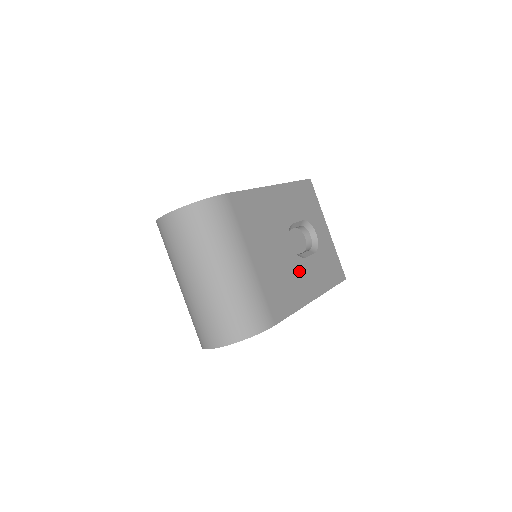
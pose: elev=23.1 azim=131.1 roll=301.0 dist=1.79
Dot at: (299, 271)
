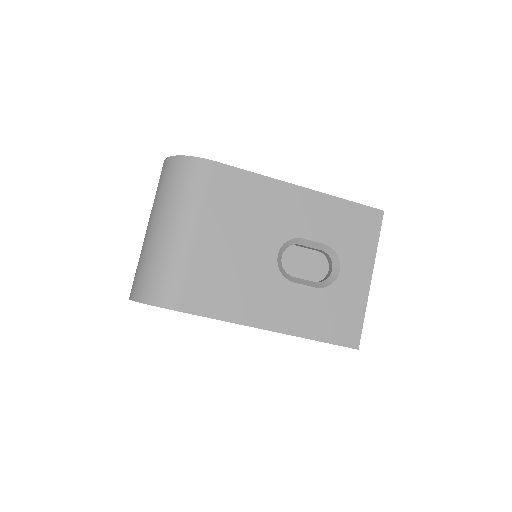
Dot at: (268, 288)
